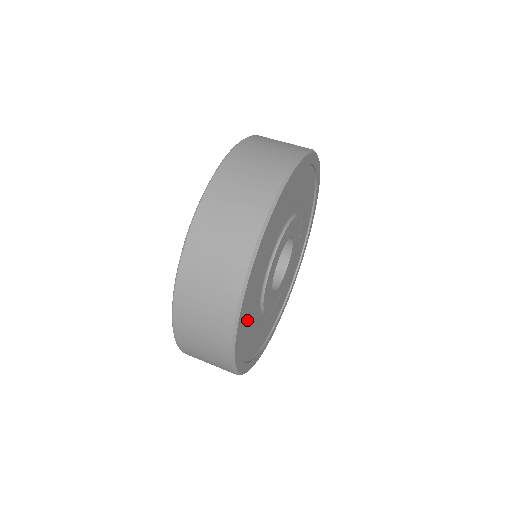
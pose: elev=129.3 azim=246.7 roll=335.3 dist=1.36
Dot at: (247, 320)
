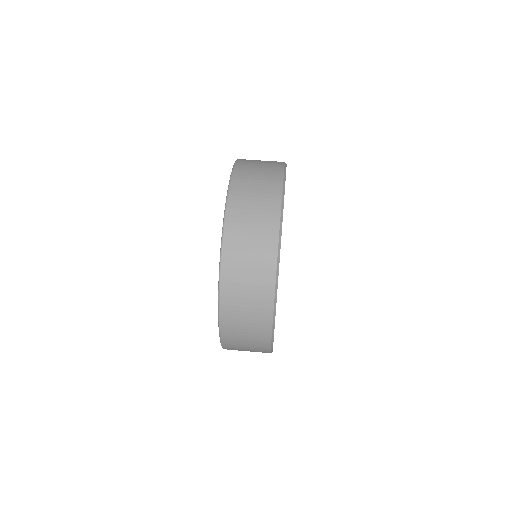
Dot at: occluded
